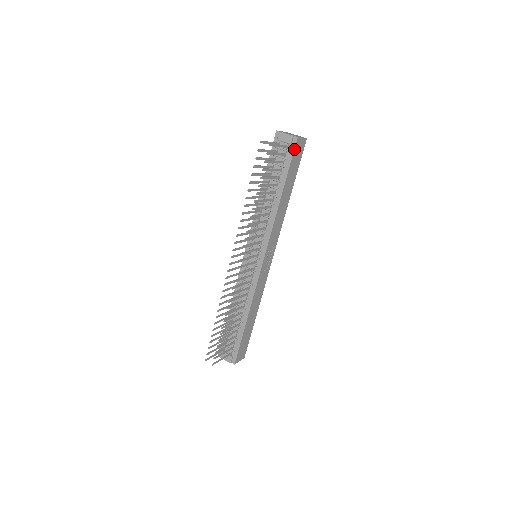
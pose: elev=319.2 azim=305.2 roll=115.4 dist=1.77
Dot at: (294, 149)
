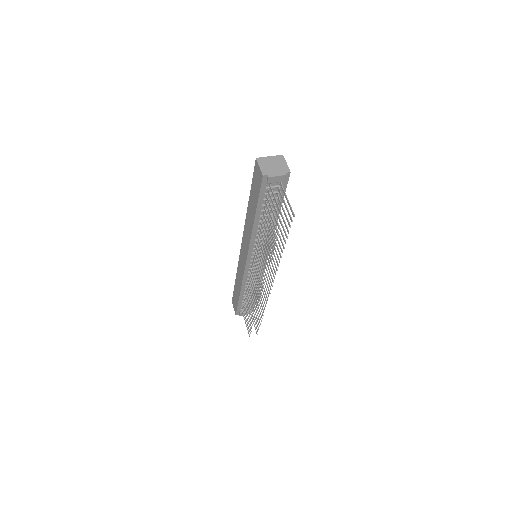
Dot at: (287, 182)
